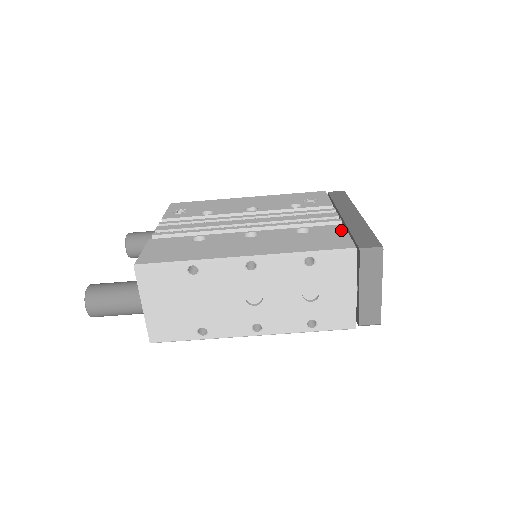
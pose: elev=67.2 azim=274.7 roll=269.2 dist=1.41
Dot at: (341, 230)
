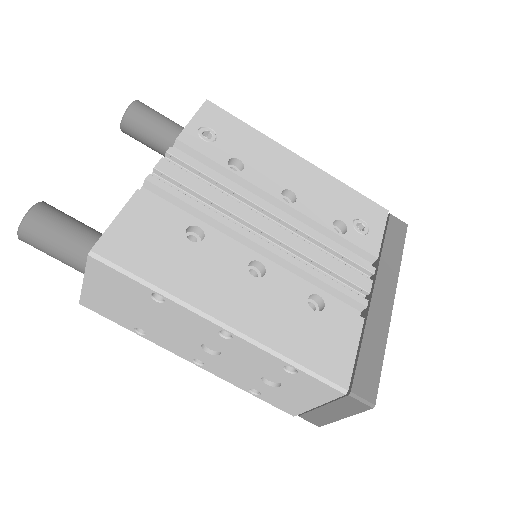
Dot at: (355, 333)
